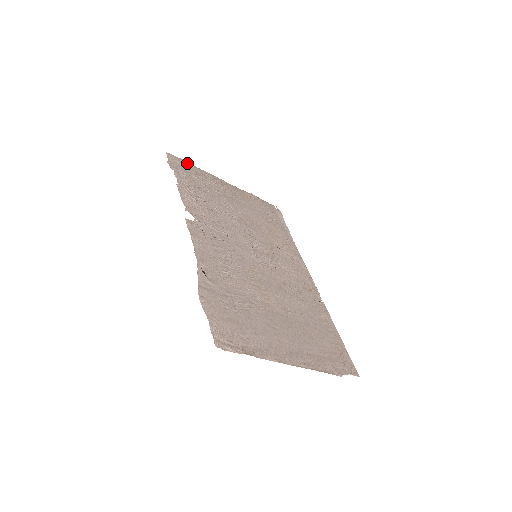
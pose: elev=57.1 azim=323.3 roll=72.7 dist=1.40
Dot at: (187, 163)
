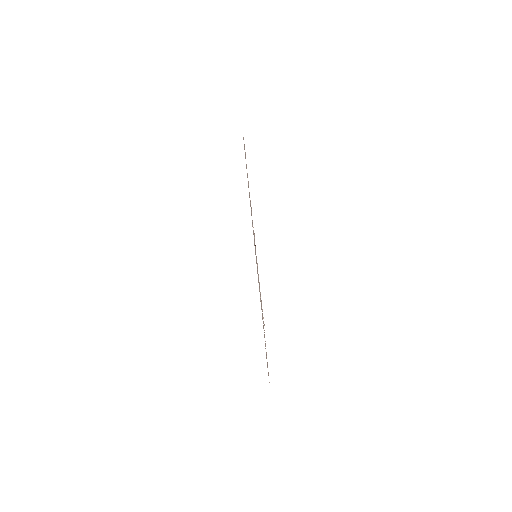
Dot at: occluded
